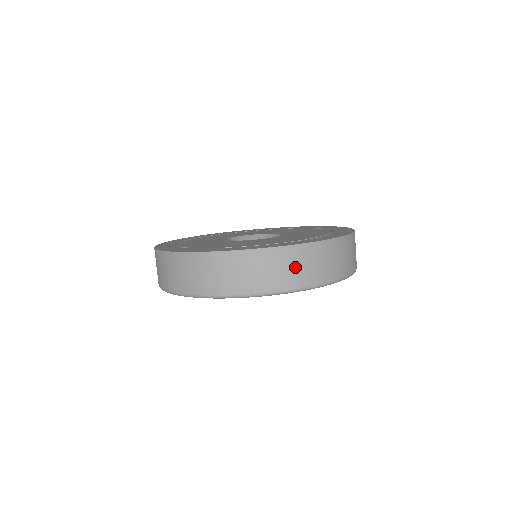
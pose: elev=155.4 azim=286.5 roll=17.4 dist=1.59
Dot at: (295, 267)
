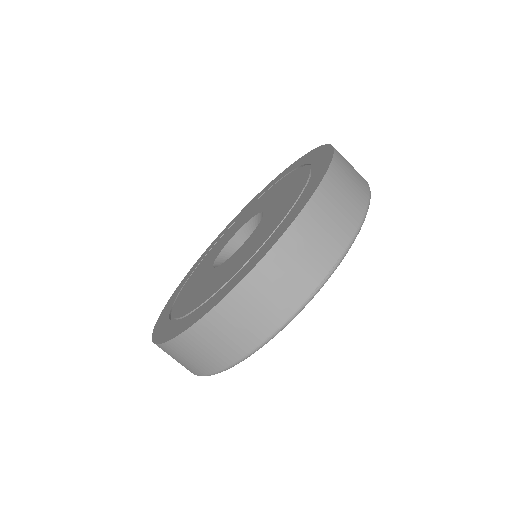
Dot at: (338, 209)
